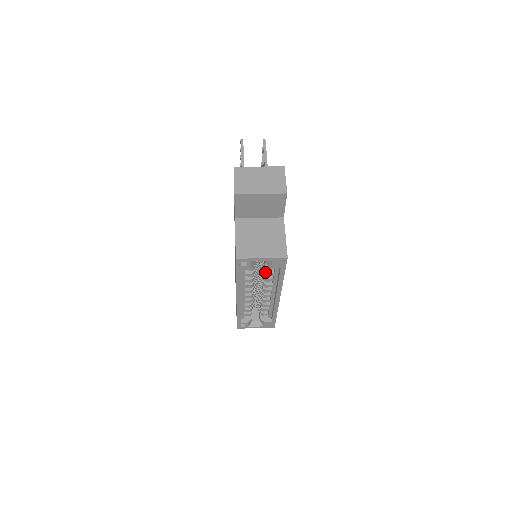
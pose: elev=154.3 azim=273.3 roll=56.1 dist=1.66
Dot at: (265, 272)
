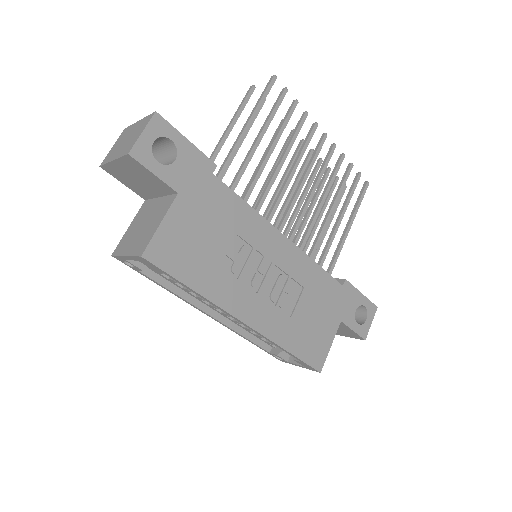
Dot at: occluded
